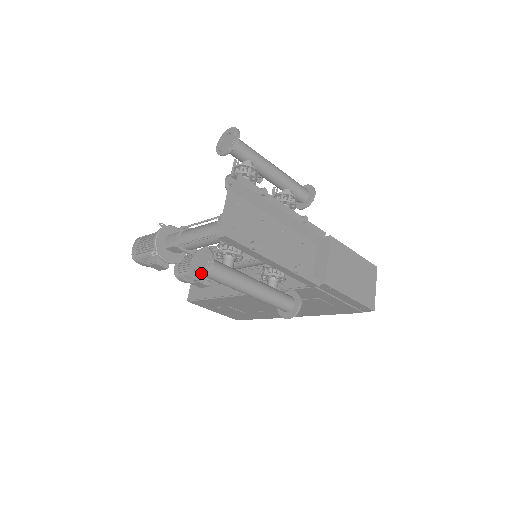
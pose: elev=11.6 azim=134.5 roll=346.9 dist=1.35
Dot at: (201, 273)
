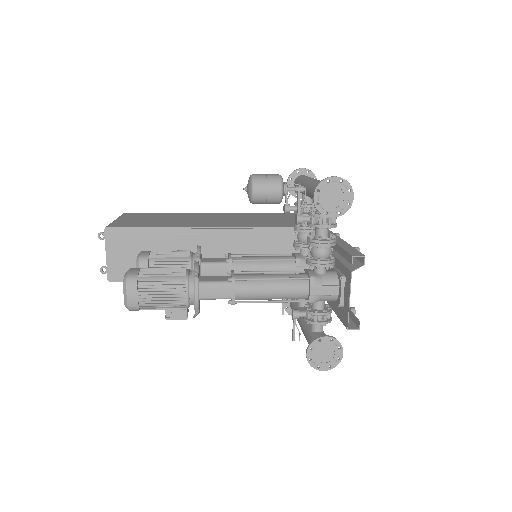
Dot at: (331, 365)
